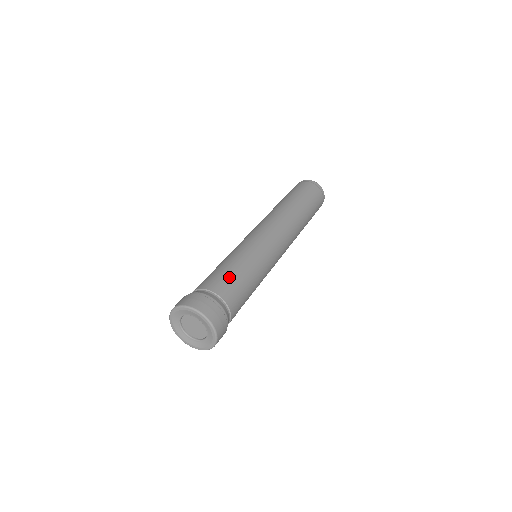
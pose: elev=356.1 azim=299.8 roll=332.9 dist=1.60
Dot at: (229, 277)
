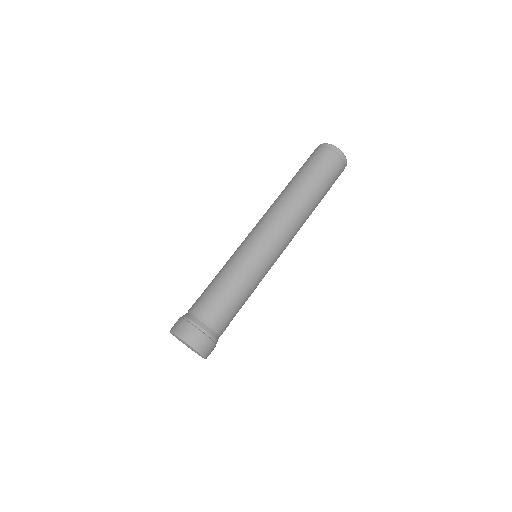
Dot at: (221, 302)
